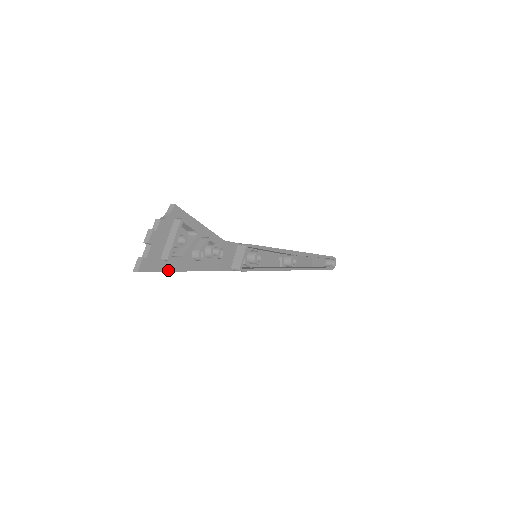
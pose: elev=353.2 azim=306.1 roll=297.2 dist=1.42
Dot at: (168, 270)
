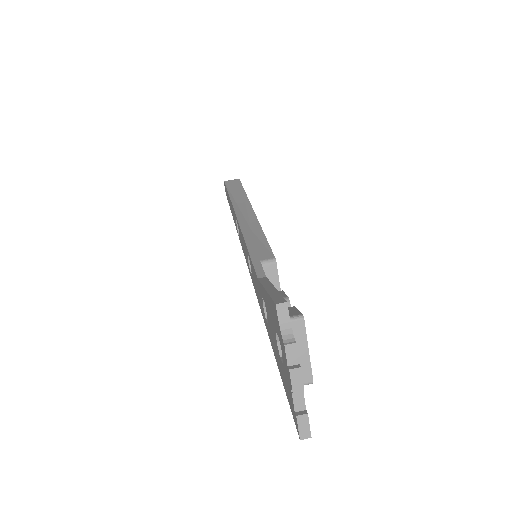
Dot at: occluded
